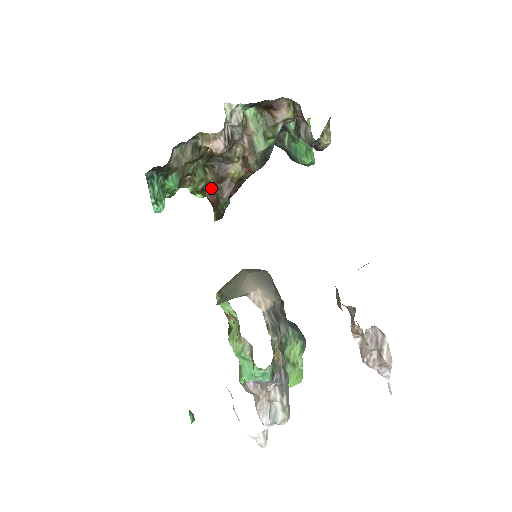
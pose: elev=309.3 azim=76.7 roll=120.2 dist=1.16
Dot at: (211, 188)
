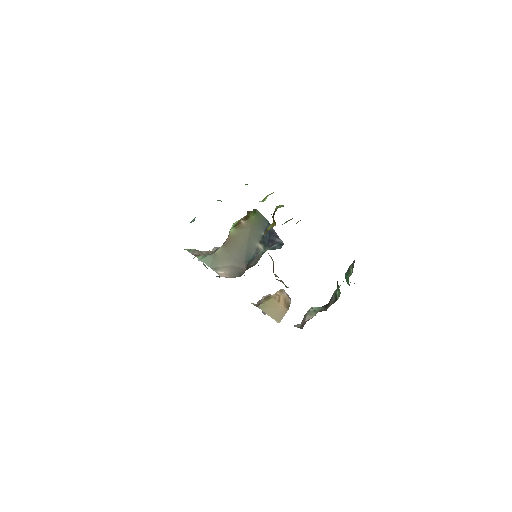
Dot at: (273, 219)
